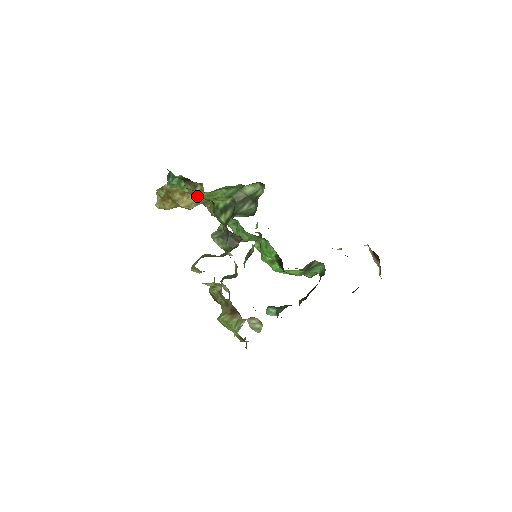
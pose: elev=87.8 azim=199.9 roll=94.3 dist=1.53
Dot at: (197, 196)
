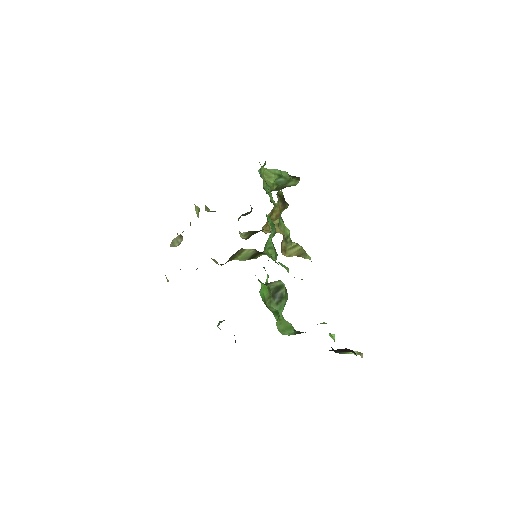
Dot at: (264, 181)
